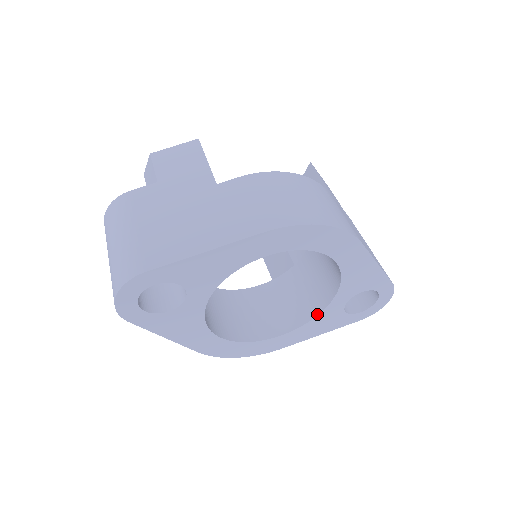
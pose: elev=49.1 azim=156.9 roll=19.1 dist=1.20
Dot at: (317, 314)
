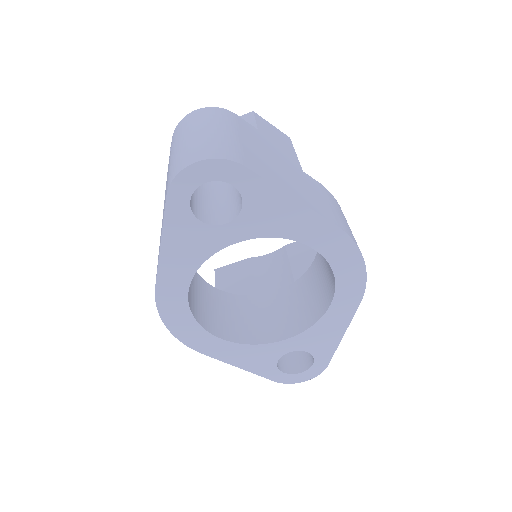
Dot at: (262, 343)
